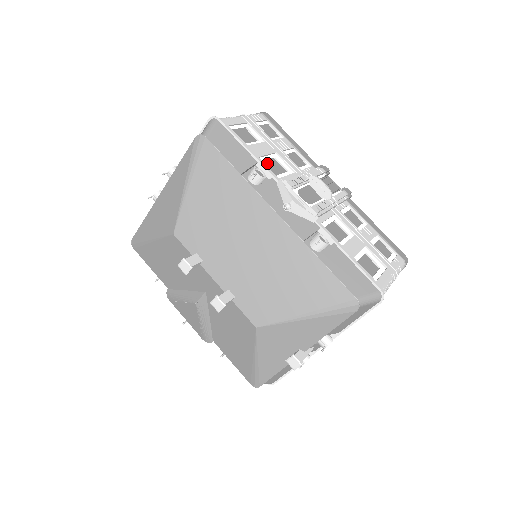
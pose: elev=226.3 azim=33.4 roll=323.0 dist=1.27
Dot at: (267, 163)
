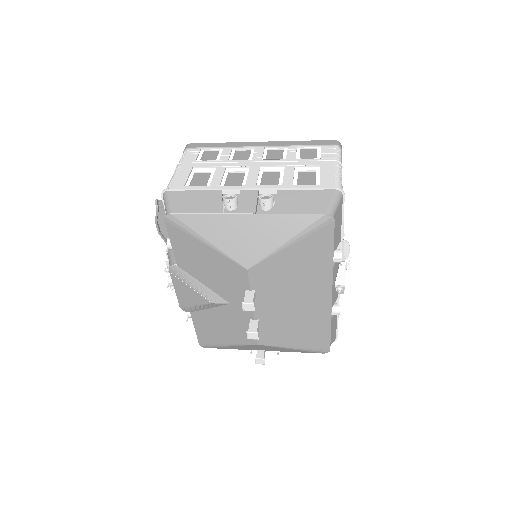
Dot at: occluded
